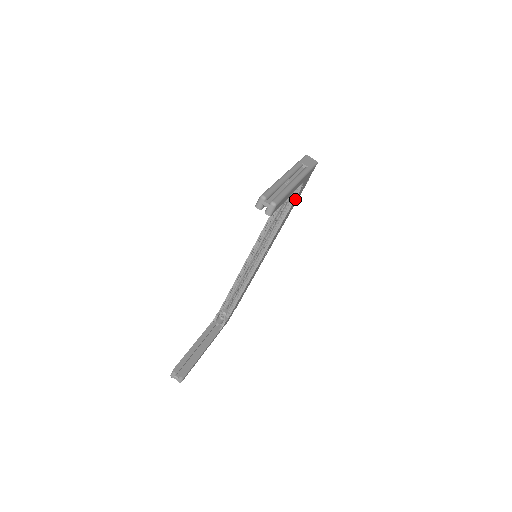
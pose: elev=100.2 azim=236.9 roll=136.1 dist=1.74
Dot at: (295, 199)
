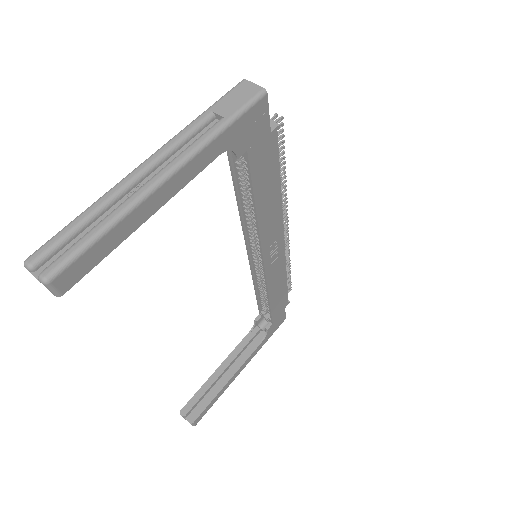
Dot at: (252, 173)
